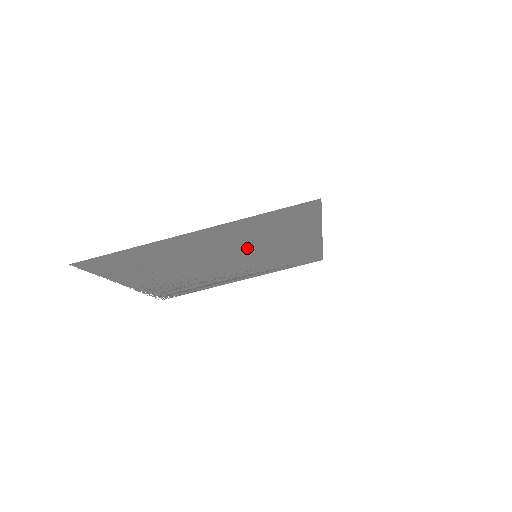
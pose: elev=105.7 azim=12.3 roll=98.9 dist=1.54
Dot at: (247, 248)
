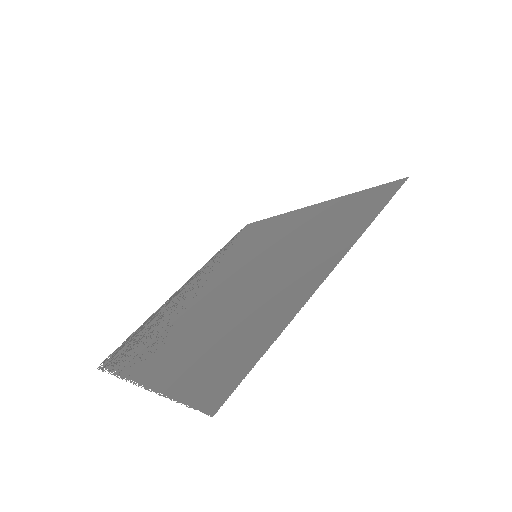
Dot at: (278, 254)
